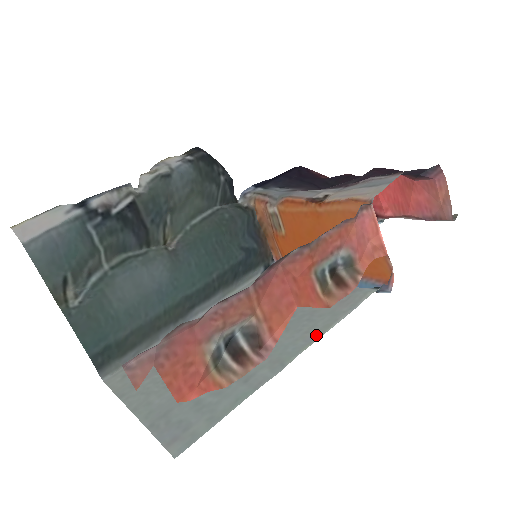
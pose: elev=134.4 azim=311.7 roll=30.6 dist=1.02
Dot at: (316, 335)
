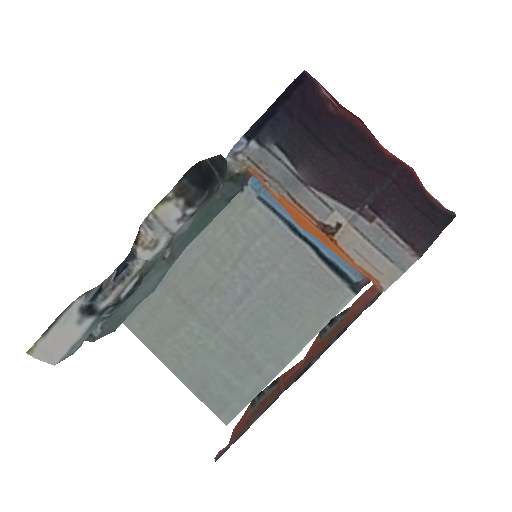
Dot at: (306, 339)
